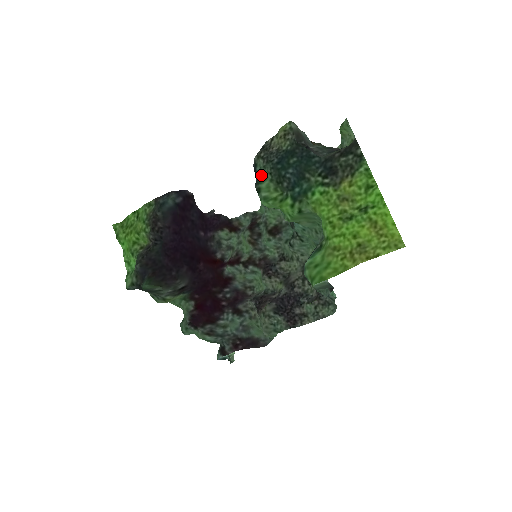
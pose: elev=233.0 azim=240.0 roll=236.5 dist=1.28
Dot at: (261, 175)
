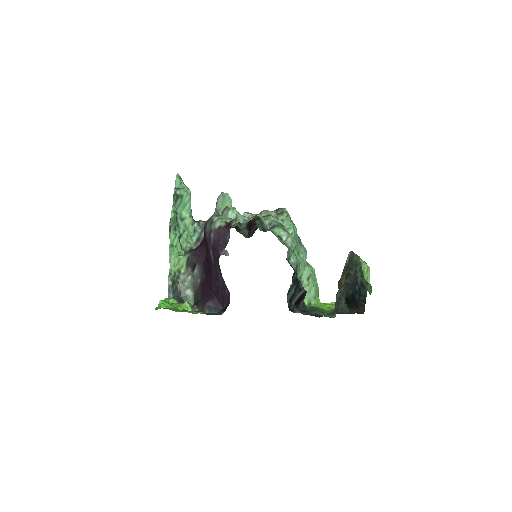
Dot at: (296, 311)
